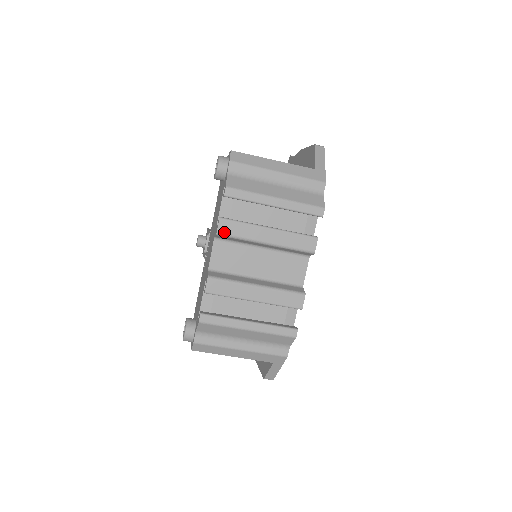
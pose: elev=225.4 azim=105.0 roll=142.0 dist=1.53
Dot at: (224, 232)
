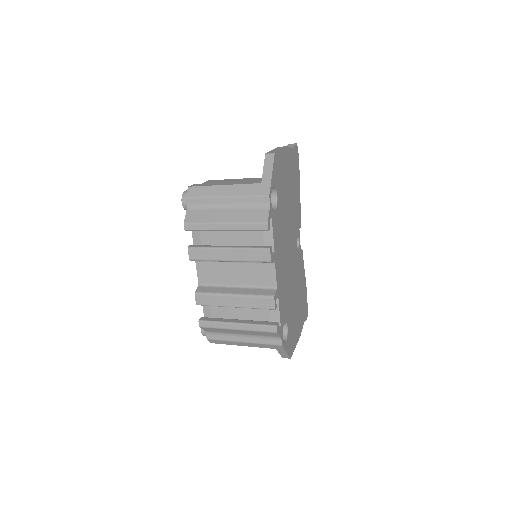
Dot at: (194, 258)
